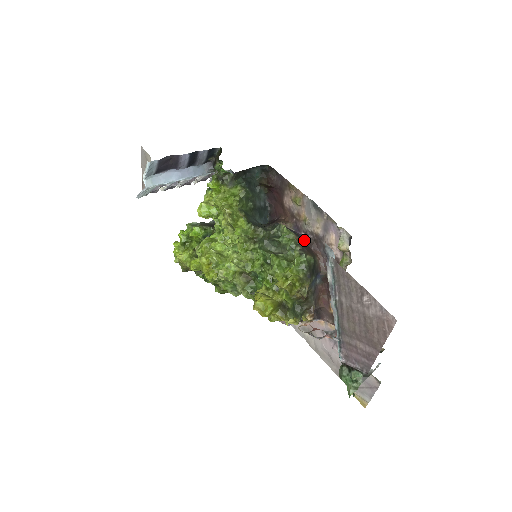
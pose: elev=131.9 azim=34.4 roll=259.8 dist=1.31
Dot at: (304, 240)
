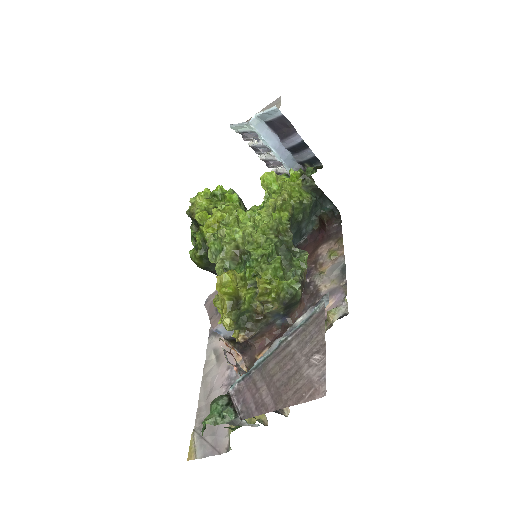
Dot at: occluded
